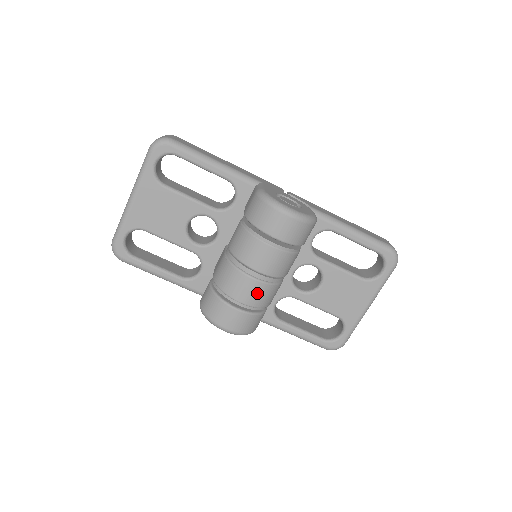
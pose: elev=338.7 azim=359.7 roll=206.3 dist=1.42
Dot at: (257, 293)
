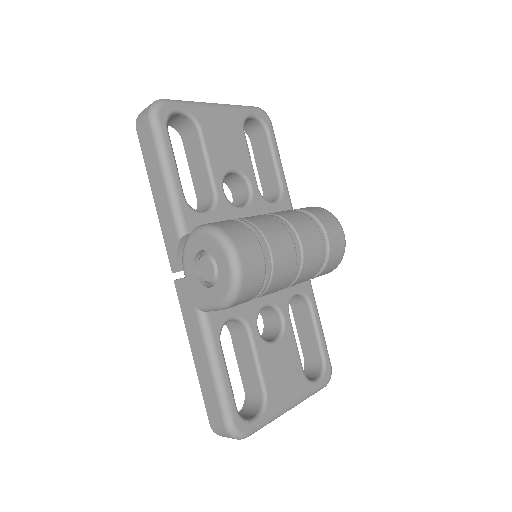
Dot at: (286, 261)
